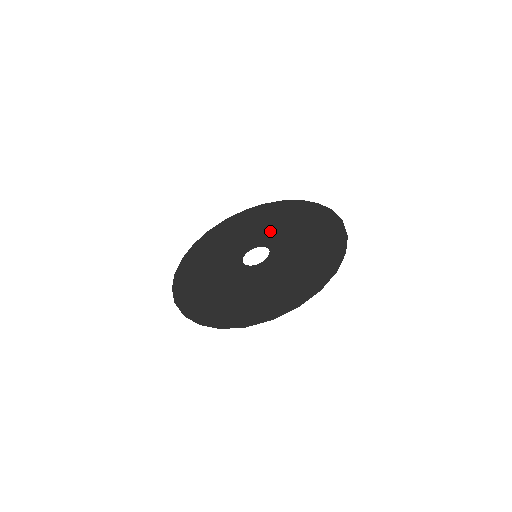
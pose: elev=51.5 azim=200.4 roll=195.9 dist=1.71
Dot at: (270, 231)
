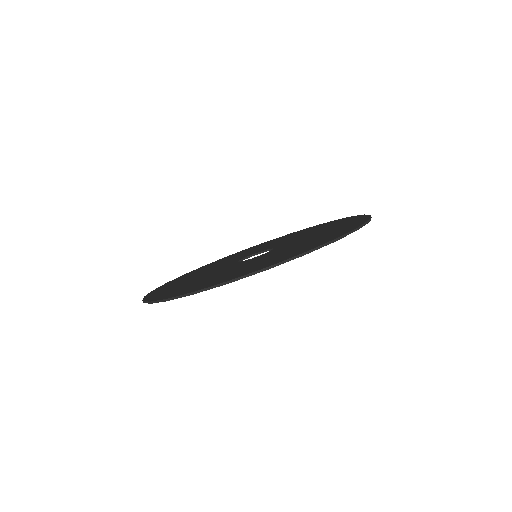
Dot at: (245, 254)
